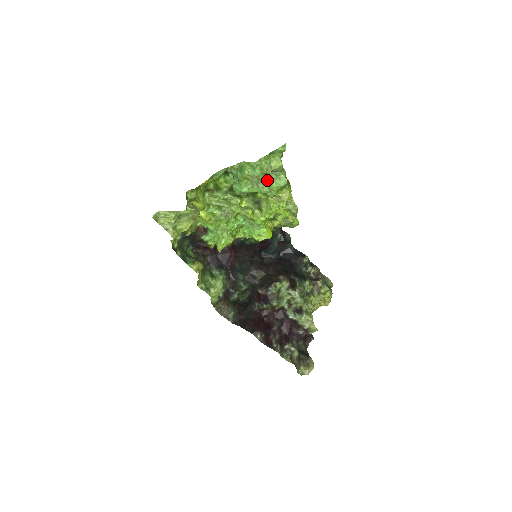
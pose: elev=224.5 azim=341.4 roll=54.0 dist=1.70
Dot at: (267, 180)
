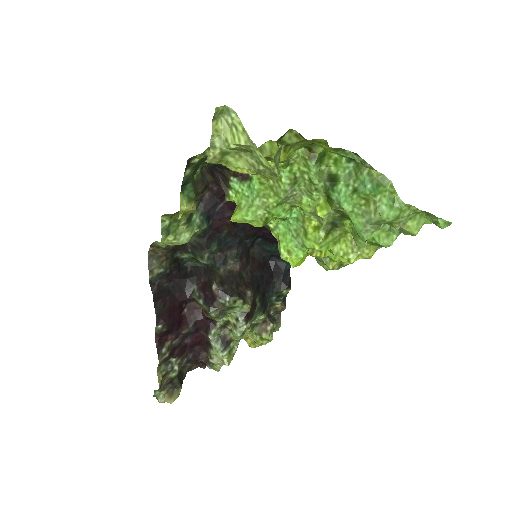
Dot at: occluded
